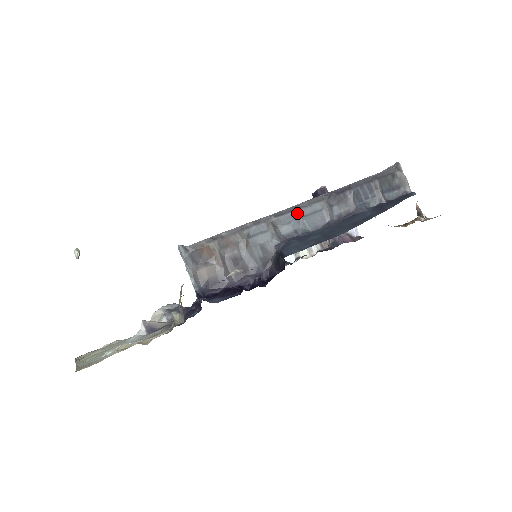
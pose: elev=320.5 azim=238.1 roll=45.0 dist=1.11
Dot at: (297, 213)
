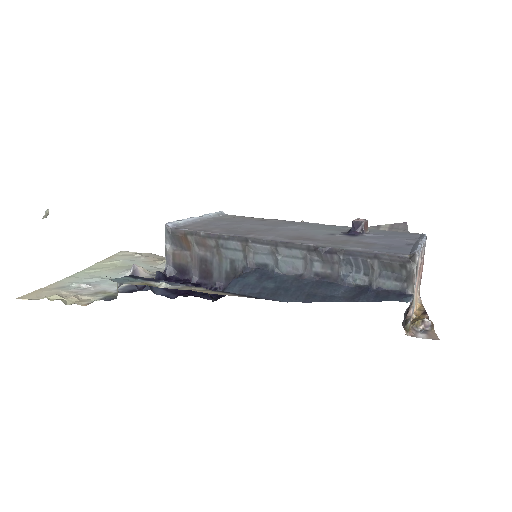
Dot at: (275, 249)
